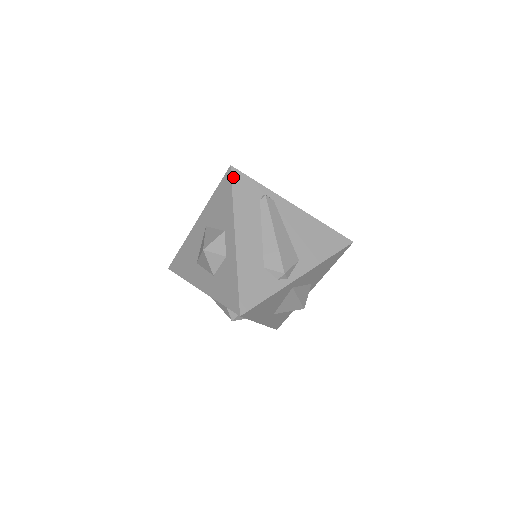
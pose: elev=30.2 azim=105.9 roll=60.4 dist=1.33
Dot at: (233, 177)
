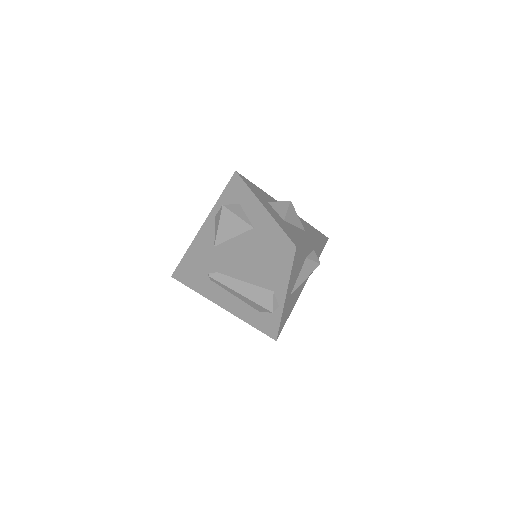
Dot at: (181, 282)
